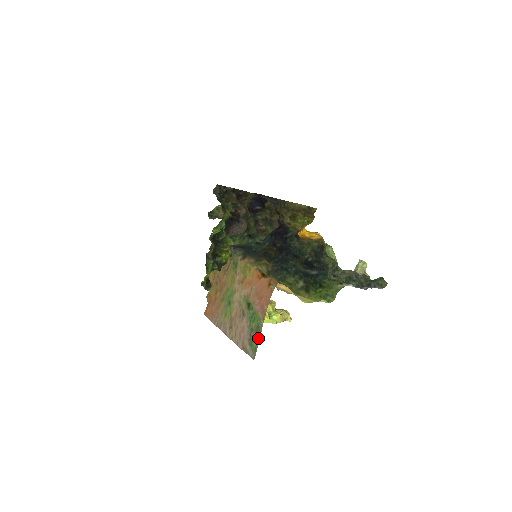
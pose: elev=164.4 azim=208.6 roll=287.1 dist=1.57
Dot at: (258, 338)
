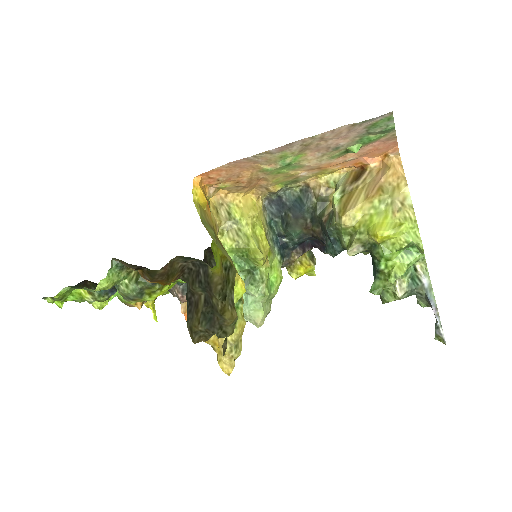
Dot at: (389, 126)
